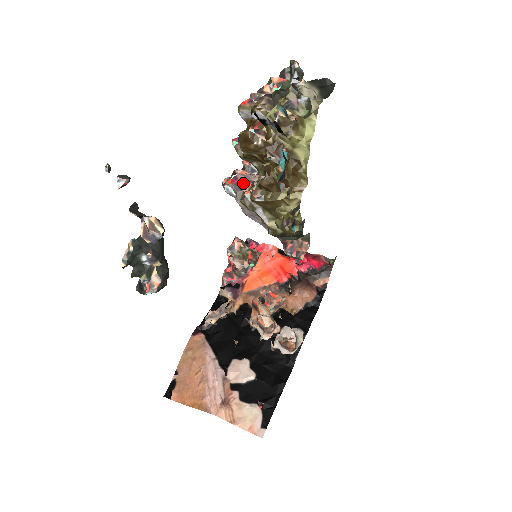
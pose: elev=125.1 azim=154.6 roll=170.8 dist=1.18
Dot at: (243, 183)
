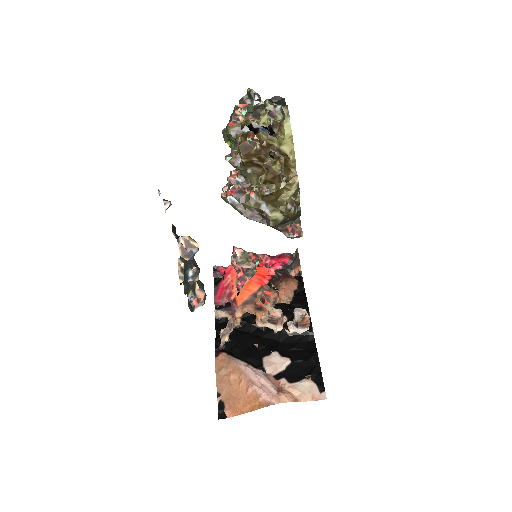
Dot at: (241, 190)
